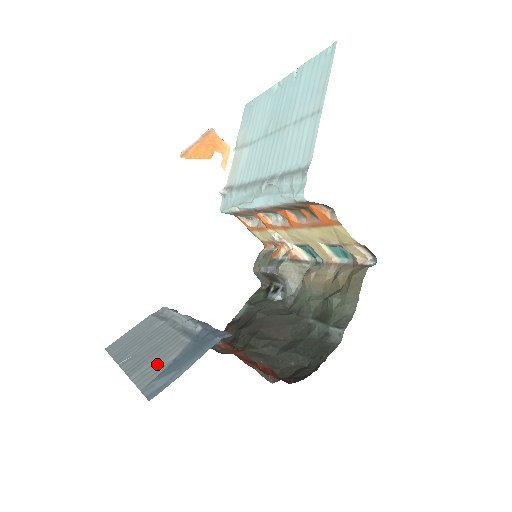
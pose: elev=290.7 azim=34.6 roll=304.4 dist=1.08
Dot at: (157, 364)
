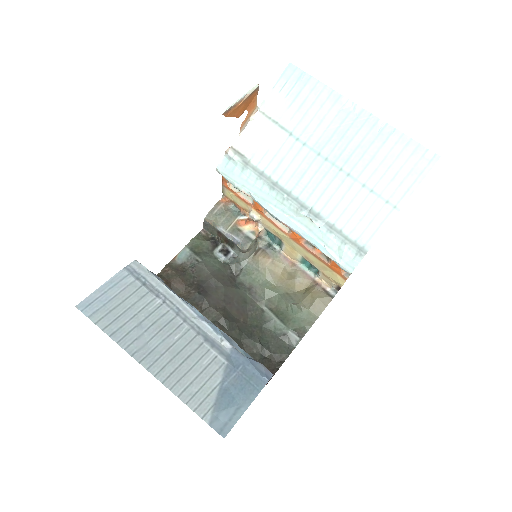
Dot at: (201, 384)
